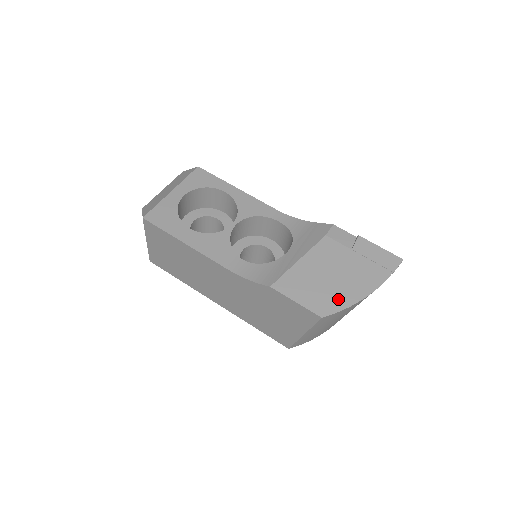
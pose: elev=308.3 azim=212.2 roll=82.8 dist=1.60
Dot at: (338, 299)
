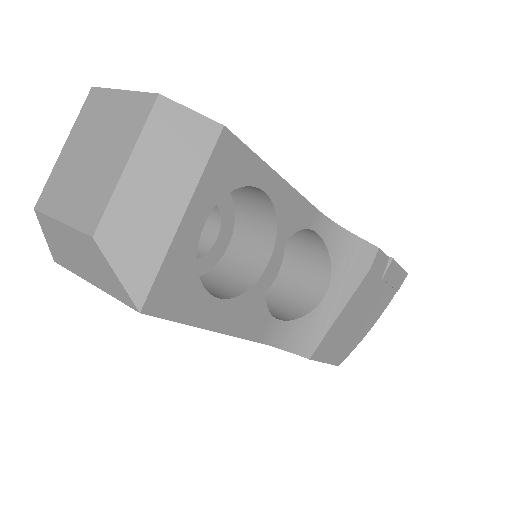
Dot at: (355, 341)
